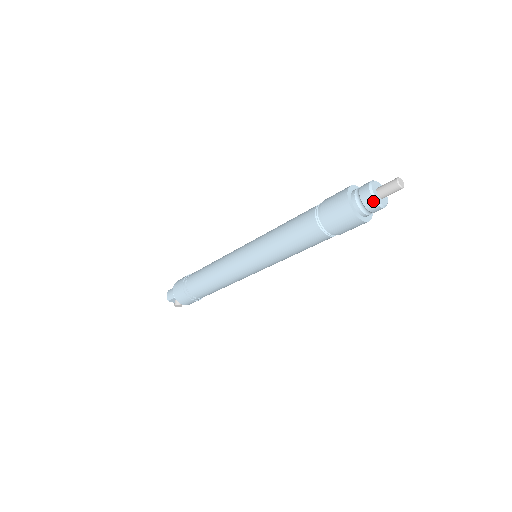
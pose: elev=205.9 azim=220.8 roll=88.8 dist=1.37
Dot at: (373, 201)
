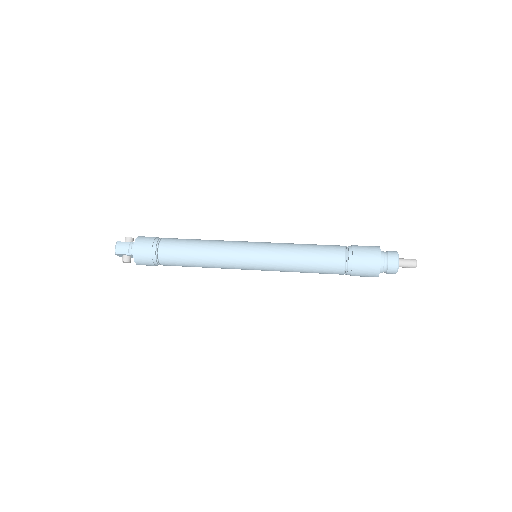
Dot at: (396, 270)
